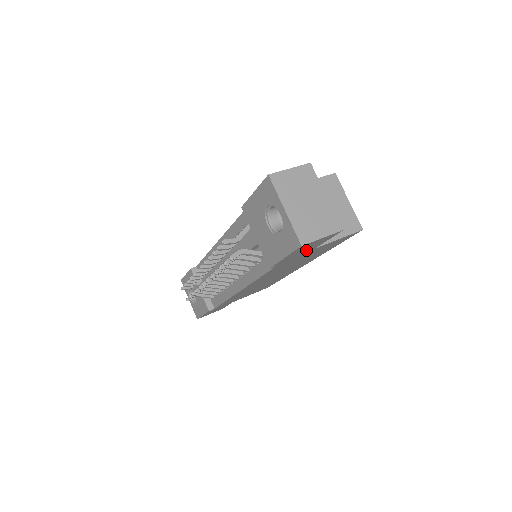
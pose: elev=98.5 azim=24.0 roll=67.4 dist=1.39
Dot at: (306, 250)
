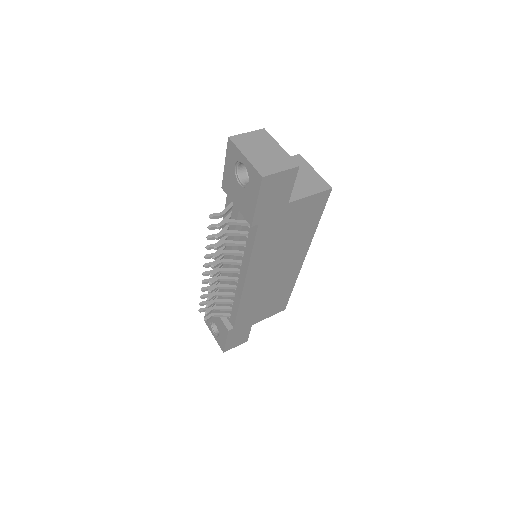
Dot at: (278, 200)
